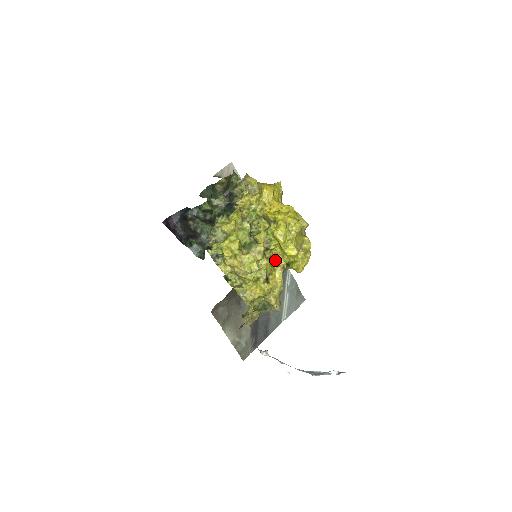
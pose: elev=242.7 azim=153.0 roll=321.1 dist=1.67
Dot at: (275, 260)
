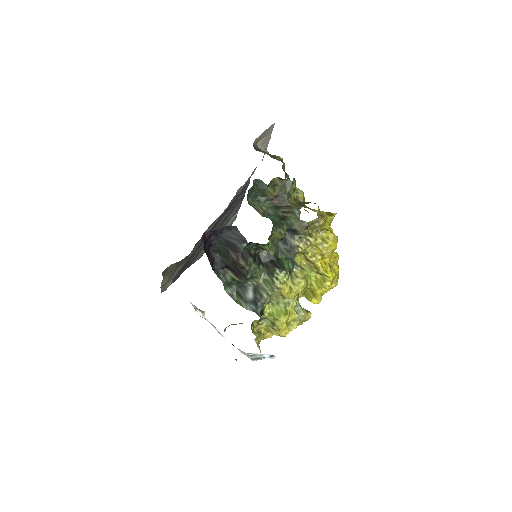
Dot at: occluded
